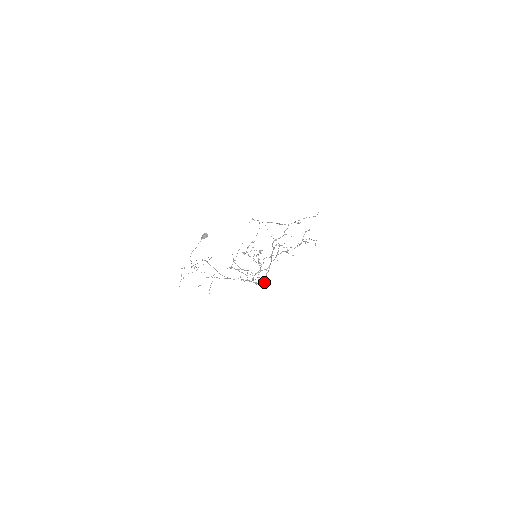
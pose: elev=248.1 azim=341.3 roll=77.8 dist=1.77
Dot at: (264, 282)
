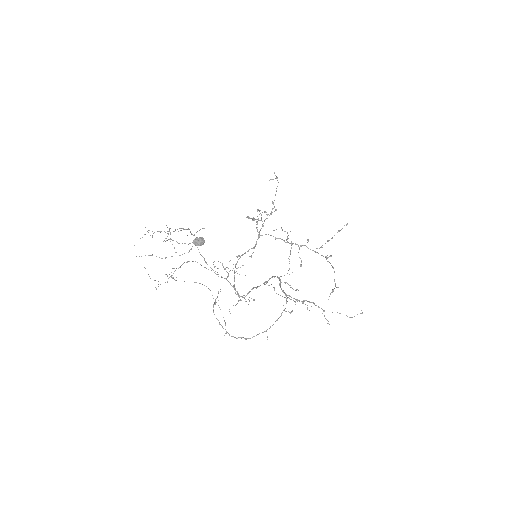
Dot at: (243, 297)
